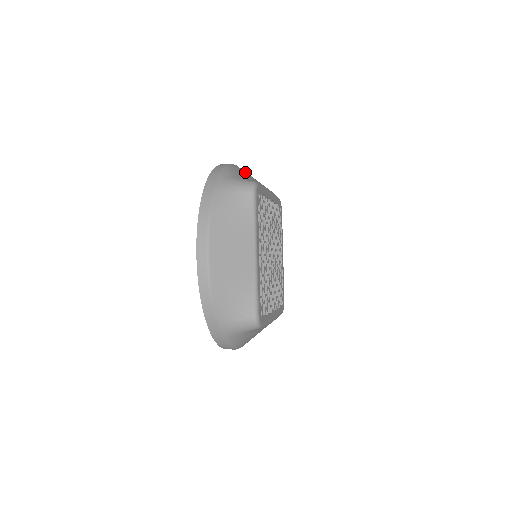
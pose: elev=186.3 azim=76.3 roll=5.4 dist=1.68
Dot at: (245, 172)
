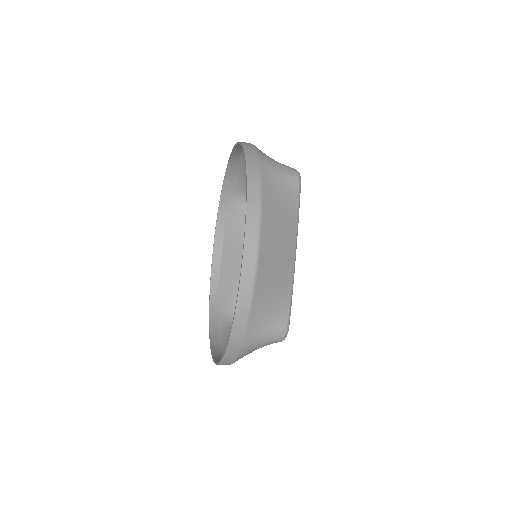
Dot at: occluded
